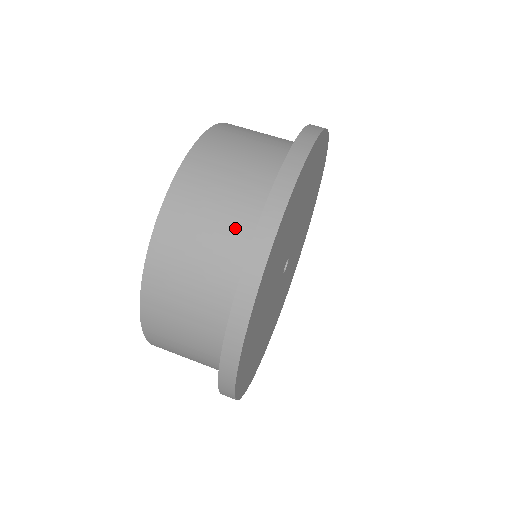
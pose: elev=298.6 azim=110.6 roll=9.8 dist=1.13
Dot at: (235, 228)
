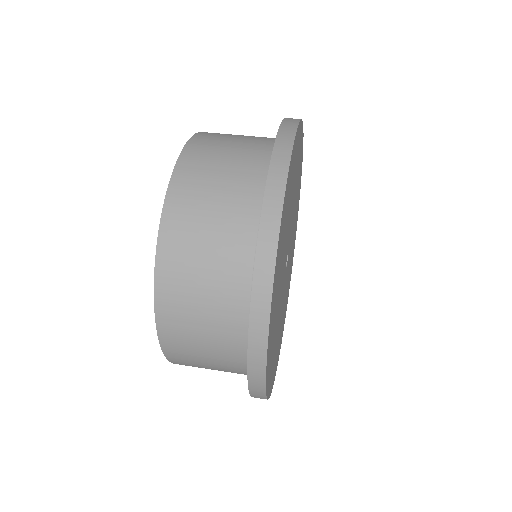
Dot at: (234, 251)
